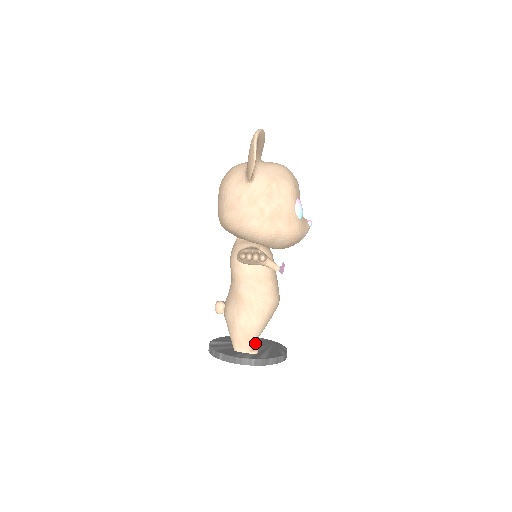
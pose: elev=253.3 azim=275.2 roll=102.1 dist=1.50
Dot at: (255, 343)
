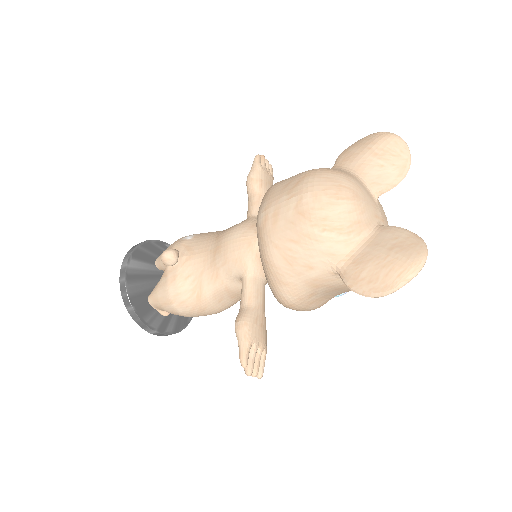
Dot at: occluded
